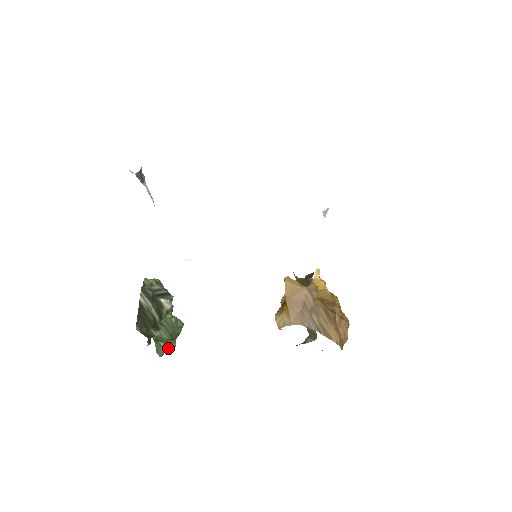
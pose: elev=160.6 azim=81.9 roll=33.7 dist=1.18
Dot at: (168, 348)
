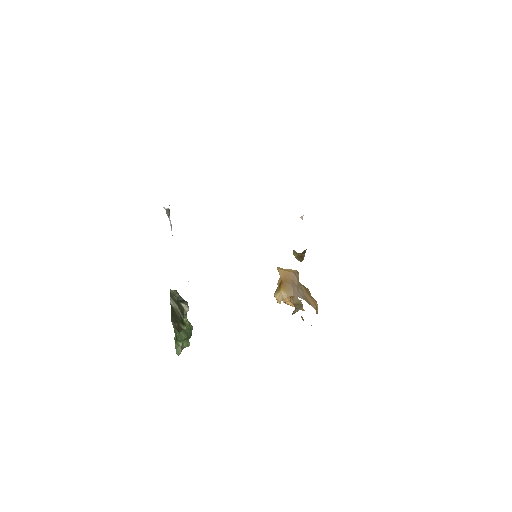
Dot at: occluded
